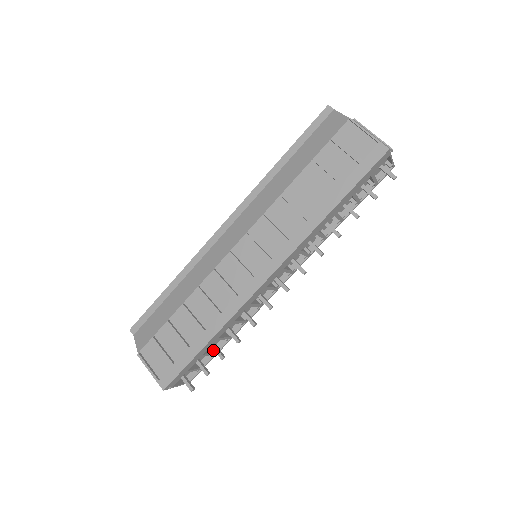
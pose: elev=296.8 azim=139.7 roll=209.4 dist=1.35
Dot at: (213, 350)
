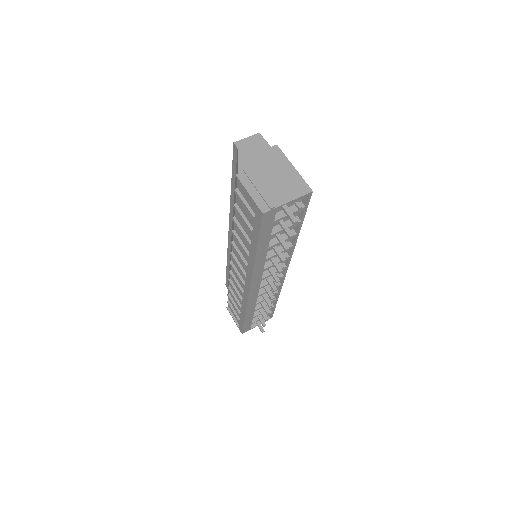
Dot at: (268, 307)
